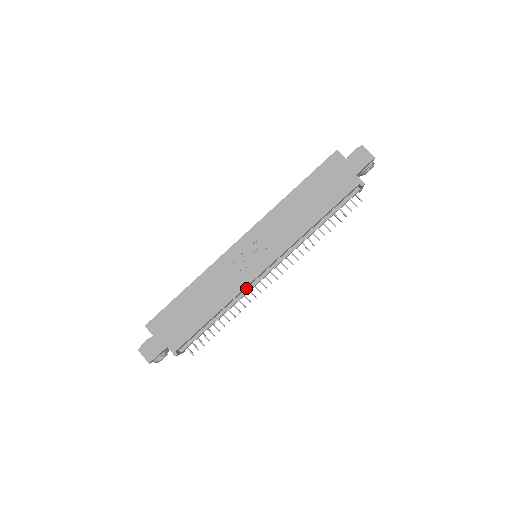
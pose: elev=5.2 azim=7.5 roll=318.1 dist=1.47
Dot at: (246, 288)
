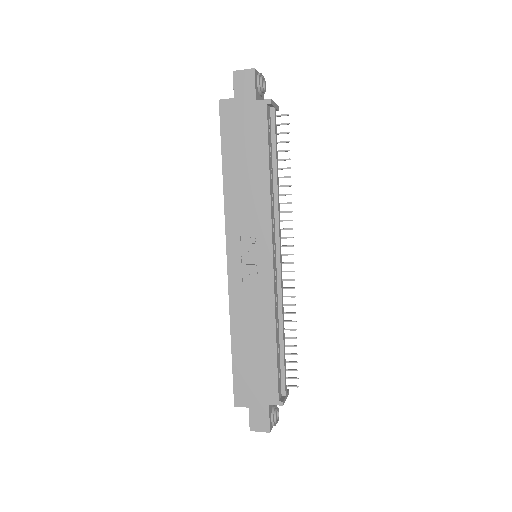
Dot at: (277, 290)
